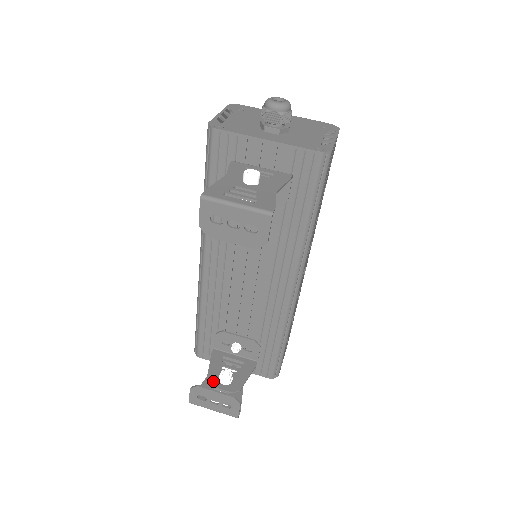
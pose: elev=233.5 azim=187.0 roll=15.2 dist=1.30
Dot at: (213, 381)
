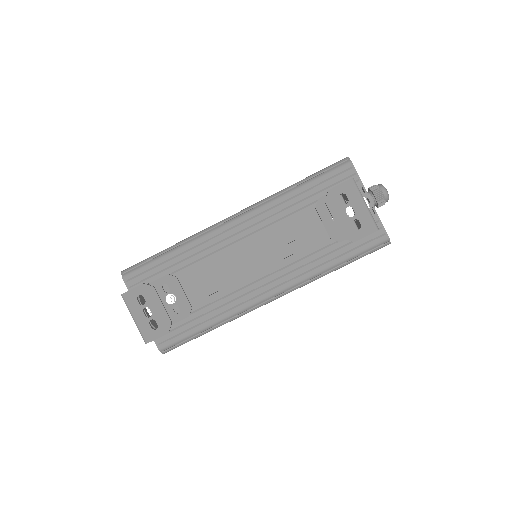
Dot at: (143, 301)
